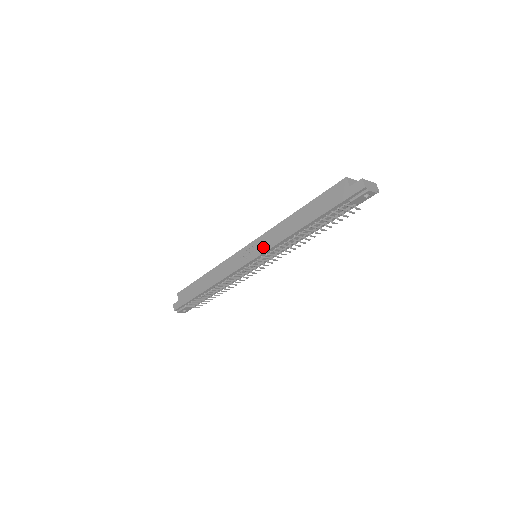
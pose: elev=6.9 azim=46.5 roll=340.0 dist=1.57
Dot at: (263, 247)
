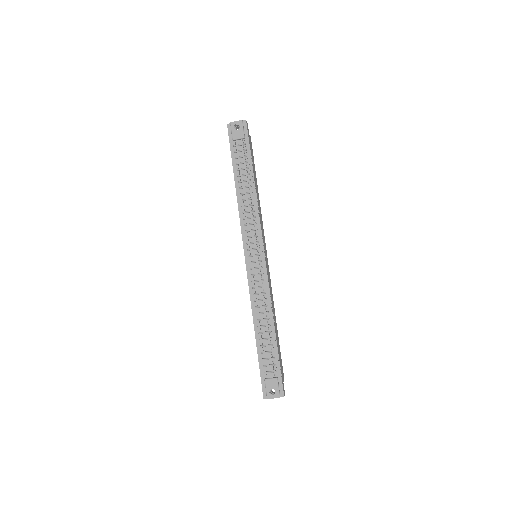
Dot at: occluded
